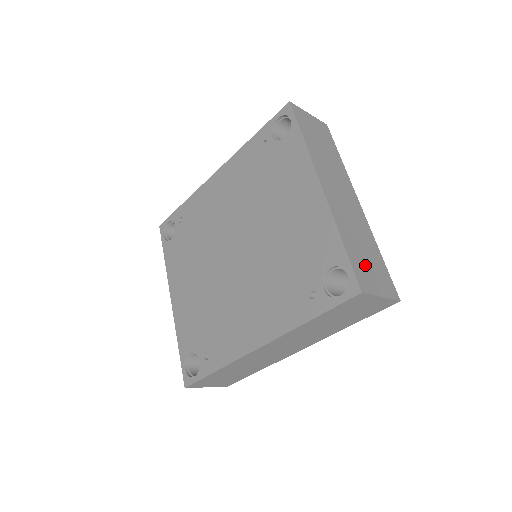
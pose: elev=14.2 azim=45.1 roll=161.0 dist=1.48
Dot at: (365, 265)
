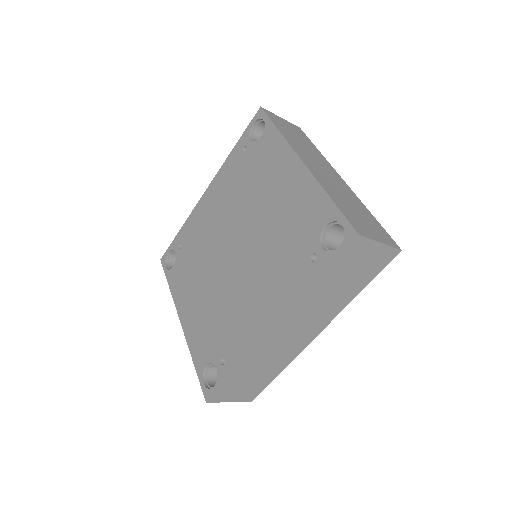
Dot at: (358, 219)
